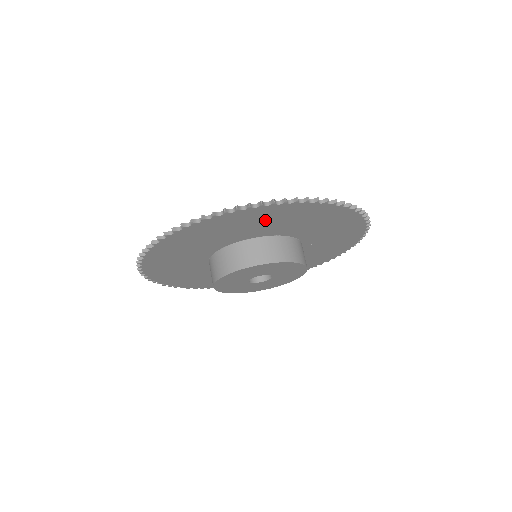
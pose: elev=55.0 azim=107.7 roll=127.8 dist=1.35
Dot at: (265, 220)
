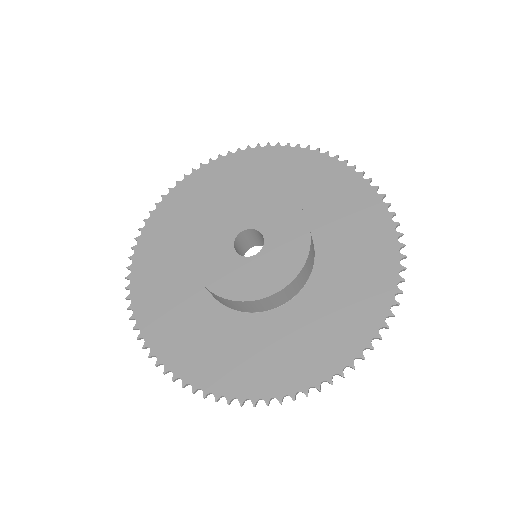
Dot at: (206, 193)
